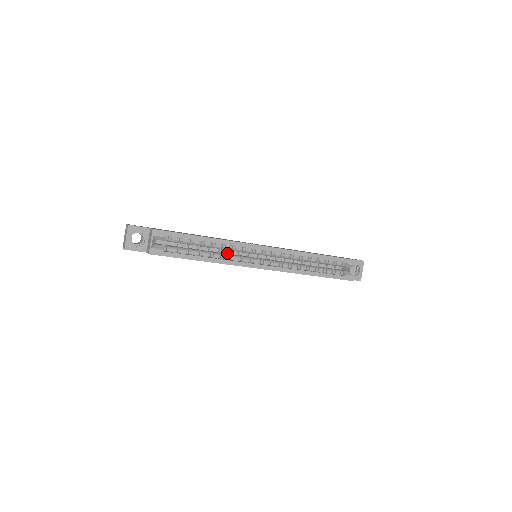
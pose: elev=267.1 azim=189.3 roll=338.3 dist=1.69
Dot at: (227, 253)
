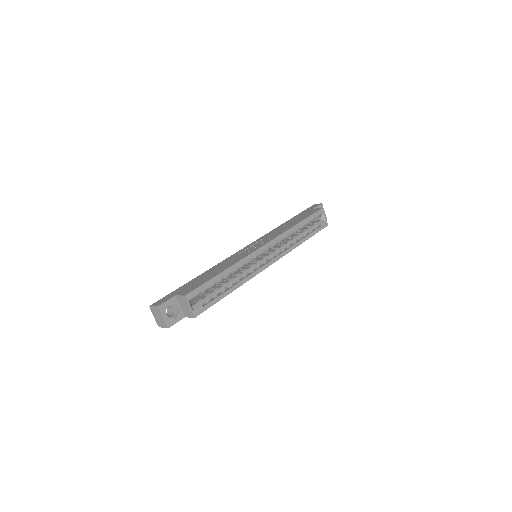
Dot at: occluded
